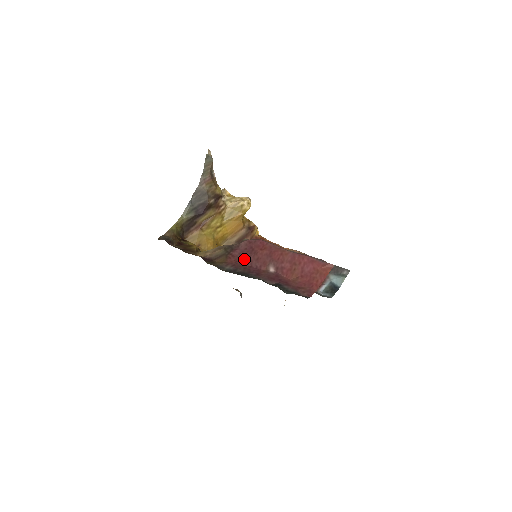
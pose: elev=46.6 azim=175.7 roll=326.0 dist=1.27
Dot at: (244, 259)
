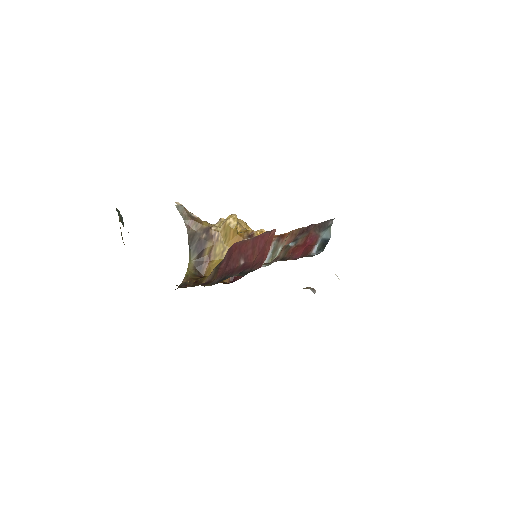
Dot at: (226, 267)
